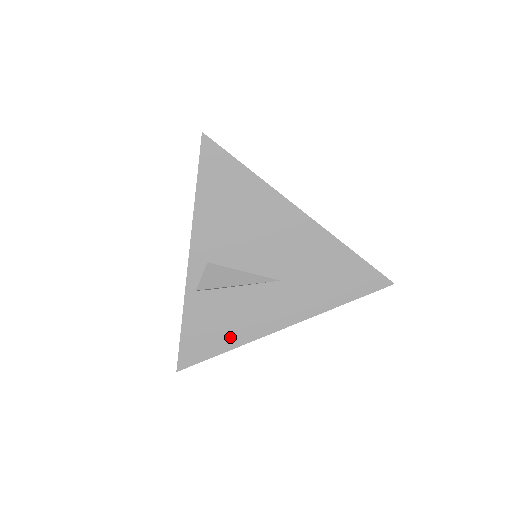
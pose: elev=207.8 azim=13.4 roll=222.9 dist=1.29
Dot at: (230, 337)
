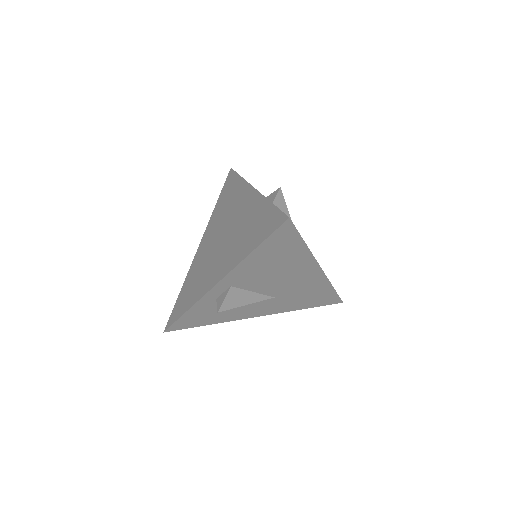
Dot at: (217, 319)
